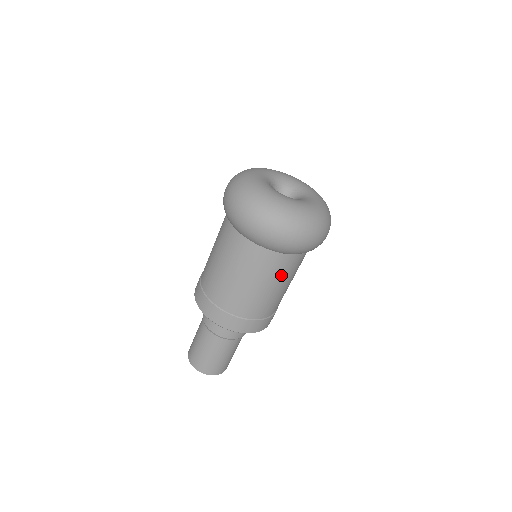
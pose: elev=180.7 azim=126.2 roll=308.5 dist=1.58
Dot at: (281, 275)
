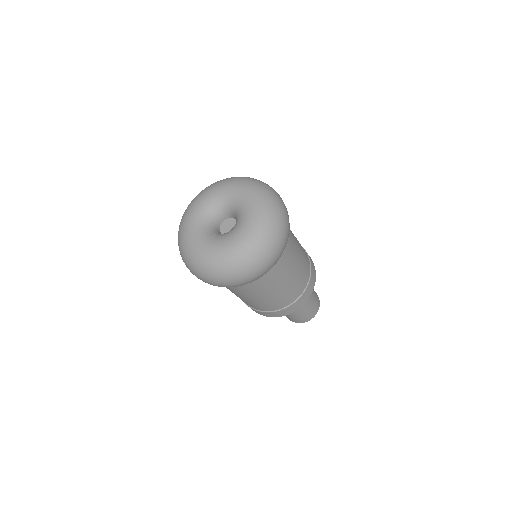
Dot at: (247, 292)
